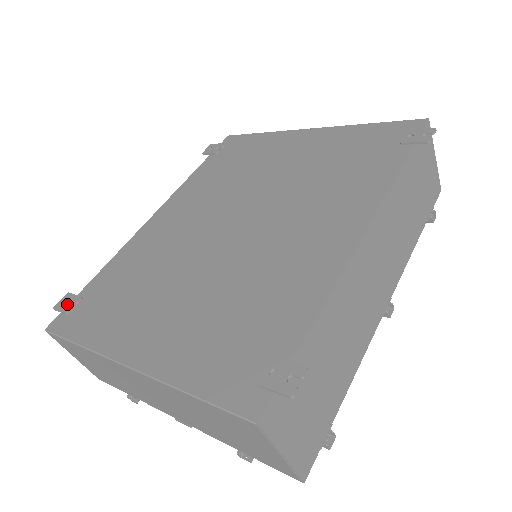
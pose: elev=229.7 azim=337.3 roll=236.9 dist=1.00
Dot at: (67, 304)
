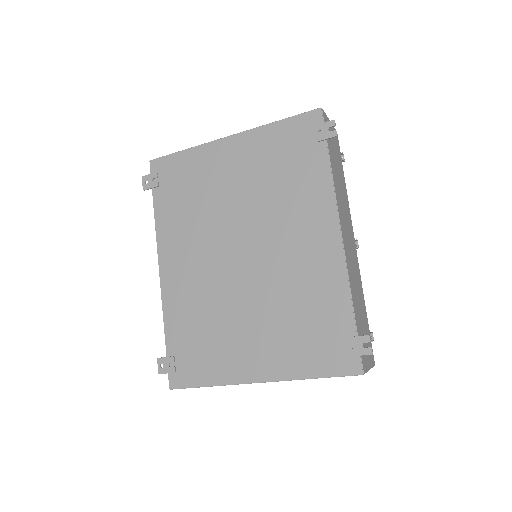
Dot at: (168, 366)
